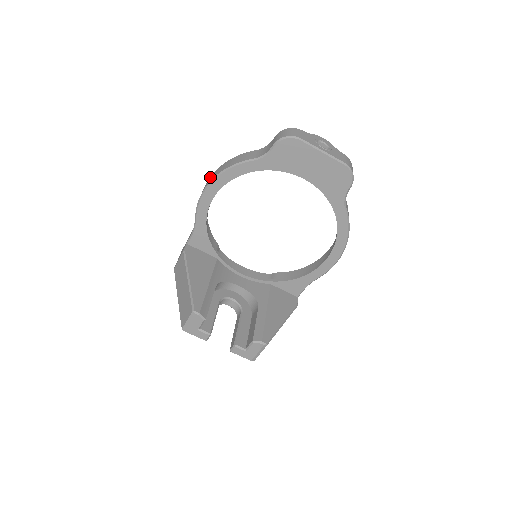
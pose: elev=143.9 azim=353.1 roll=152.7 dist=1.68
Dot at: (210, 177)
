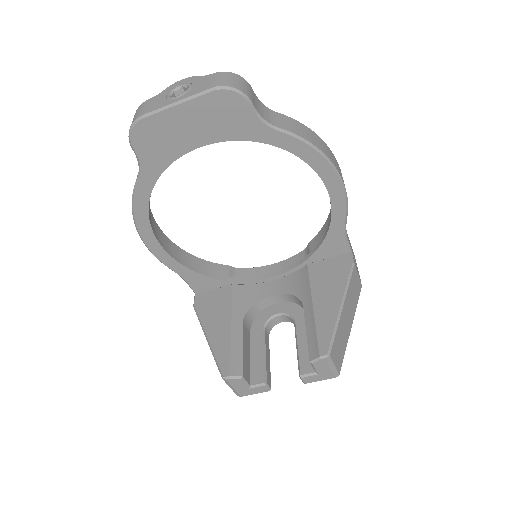
Dot at: occluded
